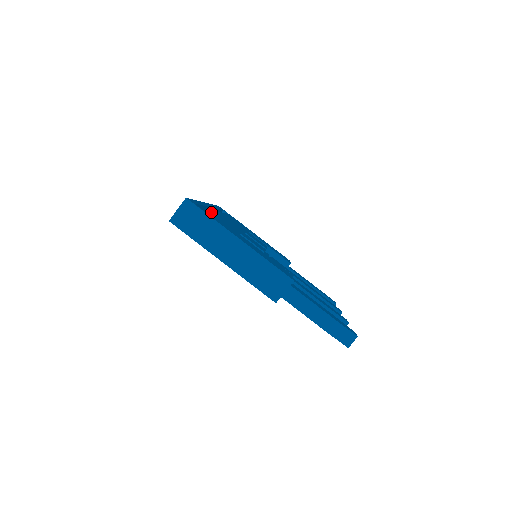
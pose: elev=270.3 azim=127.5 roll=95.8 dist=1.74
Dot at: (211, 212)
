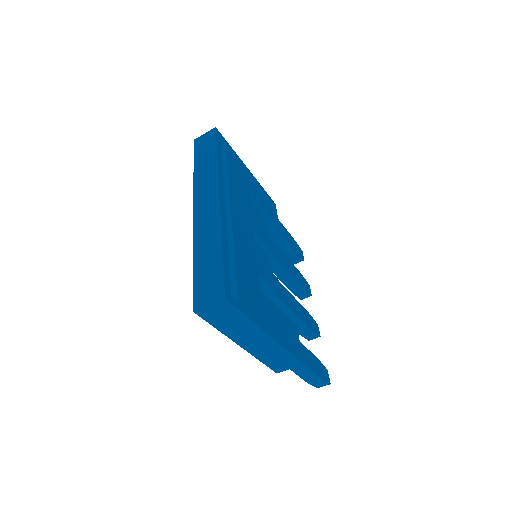
Dot at: (237, 265)
